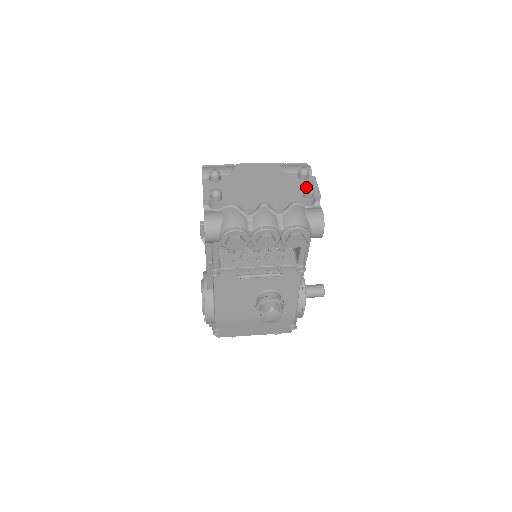
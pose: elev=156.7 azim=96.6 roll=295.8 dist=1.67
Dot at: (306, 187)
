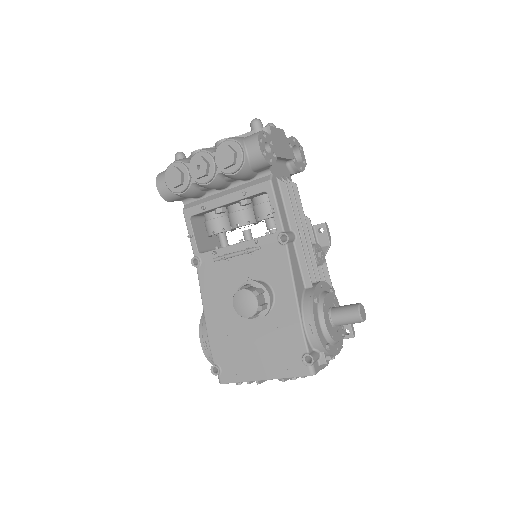
Dot at: occluded
